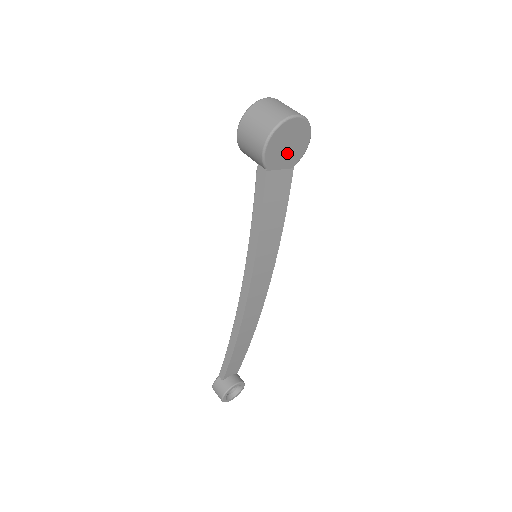
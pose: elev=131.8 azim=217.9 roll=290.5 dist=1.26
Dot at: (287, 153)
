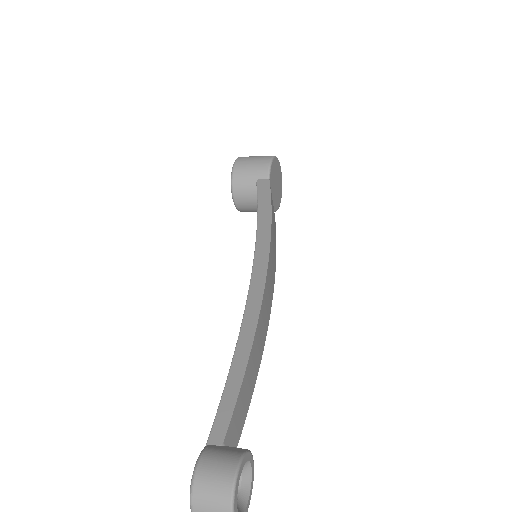
Dot at: (275, 189)
